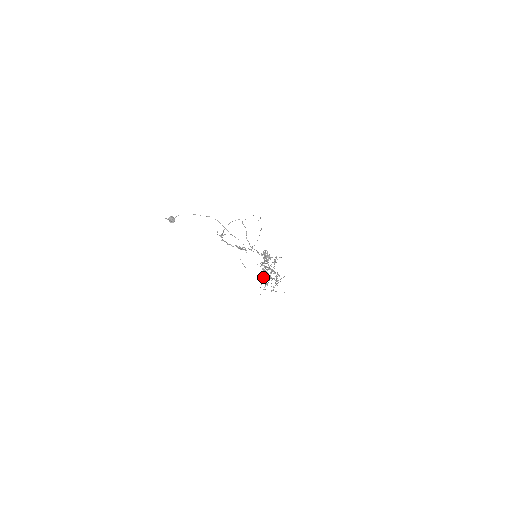
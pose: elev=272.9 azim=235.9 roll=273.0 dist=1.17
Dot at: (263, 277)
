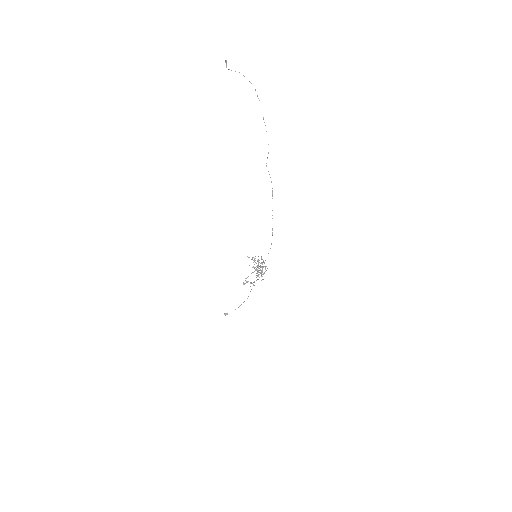
Dot at: (254, 267)
